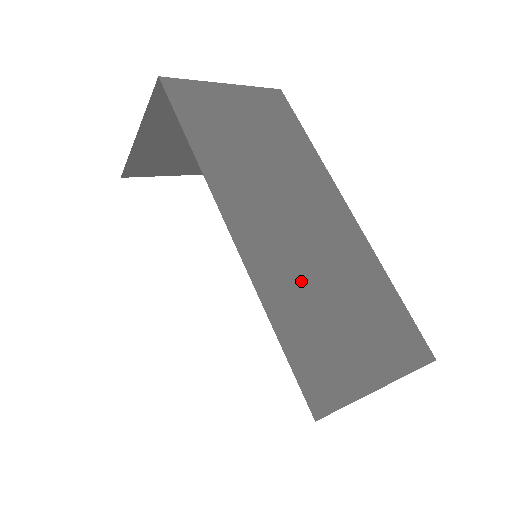
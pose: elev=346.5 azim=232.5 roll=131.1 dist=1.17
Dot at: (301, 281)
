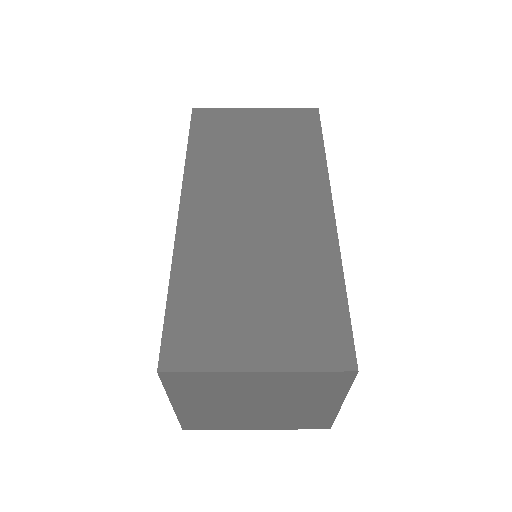
Dot at: (224, 262)
